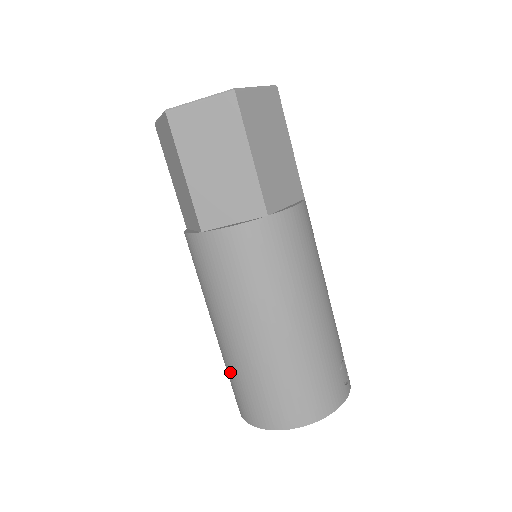
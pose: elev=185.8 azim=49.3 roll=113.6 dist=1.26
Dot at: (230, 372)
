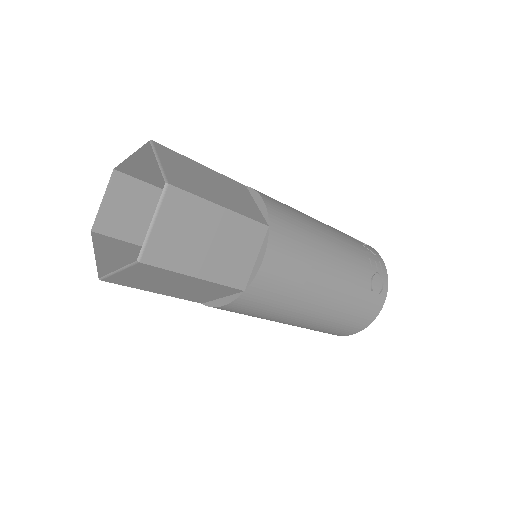
Dot at: occluded
